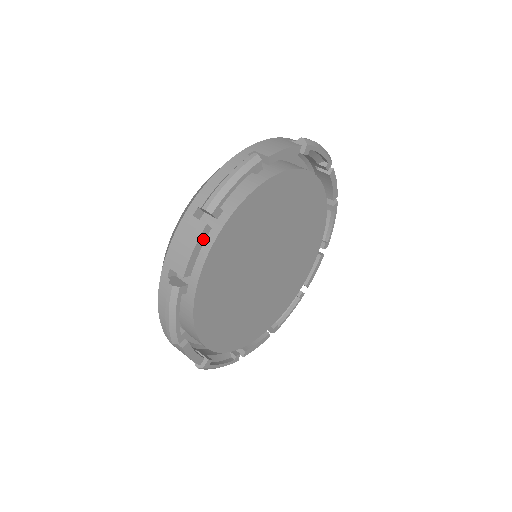
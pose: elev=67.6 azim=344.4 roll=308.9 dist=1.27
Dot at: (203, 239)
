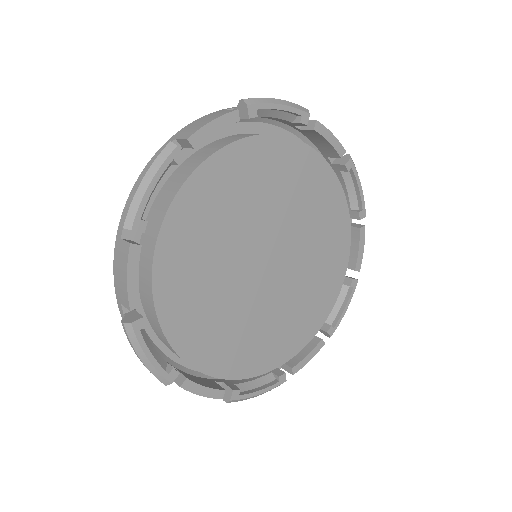
Dot at: (227, 122)
